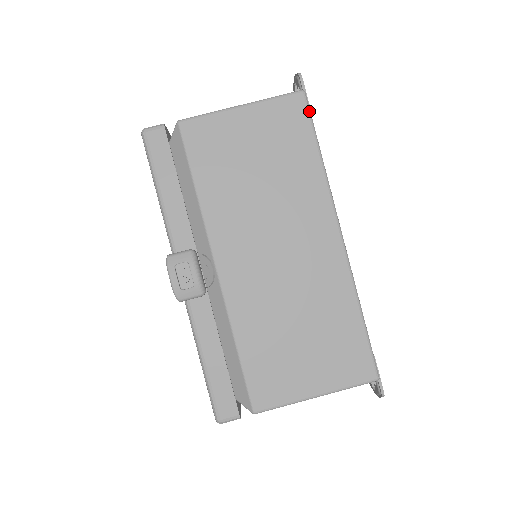
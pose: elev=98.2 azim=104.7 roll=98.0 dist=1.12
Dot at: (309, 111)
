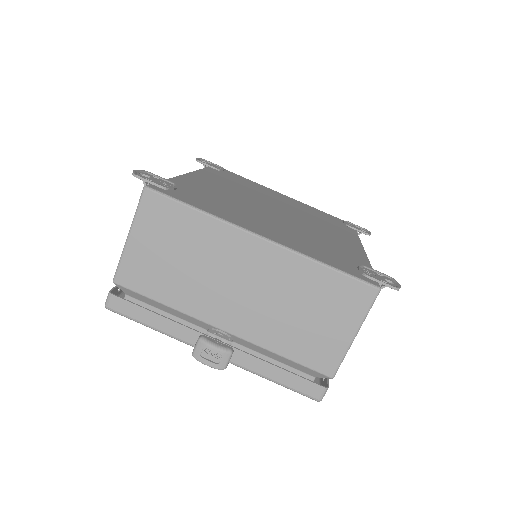
Dot at: (161, 194)
